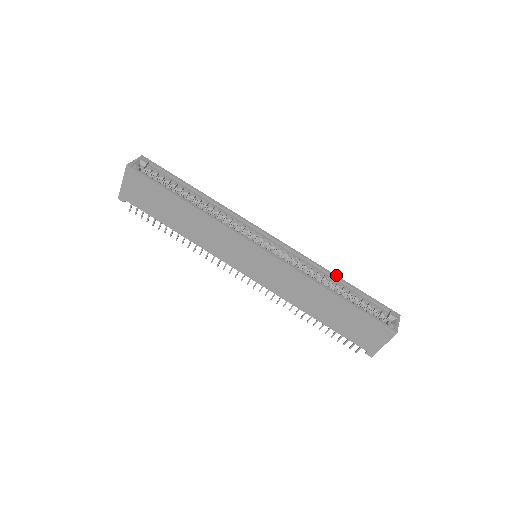
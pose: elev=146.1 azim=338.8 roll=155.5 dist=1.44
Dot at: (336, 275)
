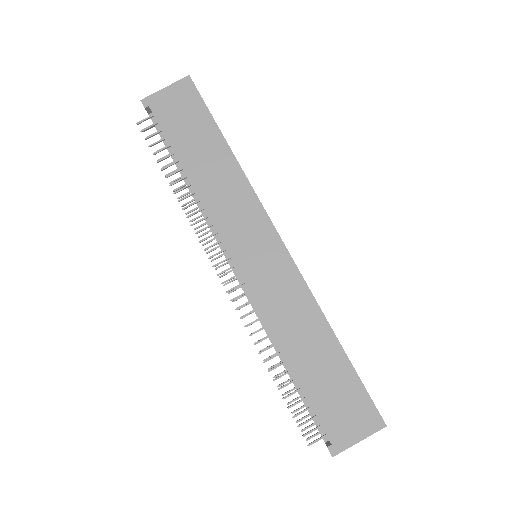
Dot at: occluded
